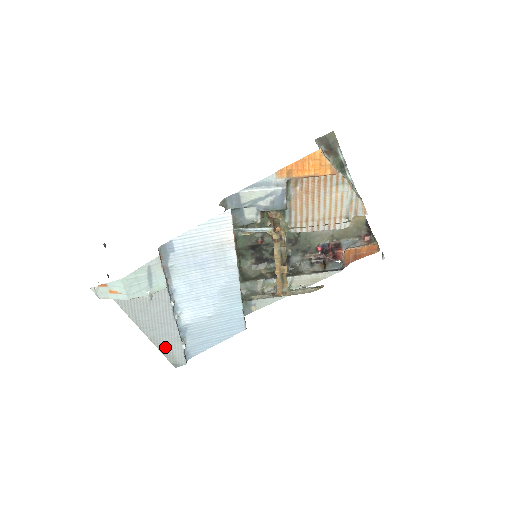
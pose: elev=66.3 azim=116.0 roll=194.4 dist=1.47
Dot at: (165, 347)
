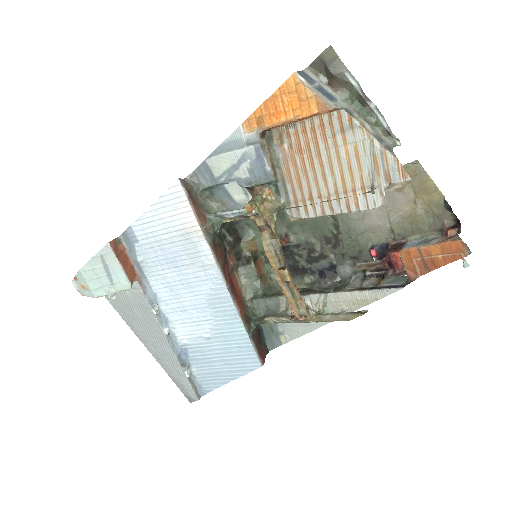
Dot at: (171, 371)
